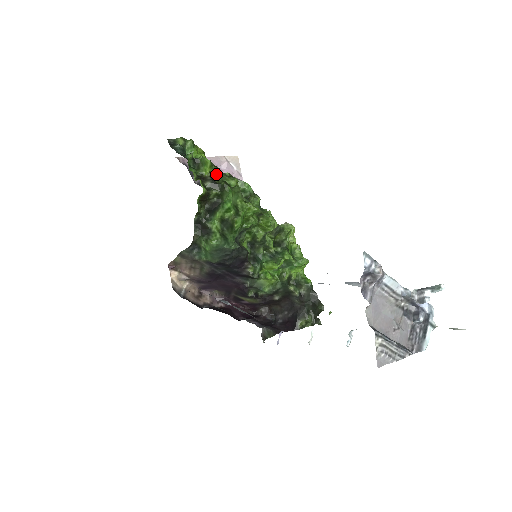
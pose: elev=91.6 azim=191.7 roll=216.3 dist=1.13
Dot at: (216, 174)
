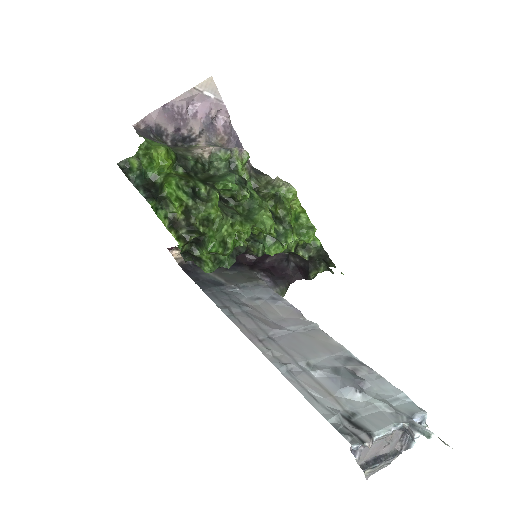
Dot at: (190, 207)
